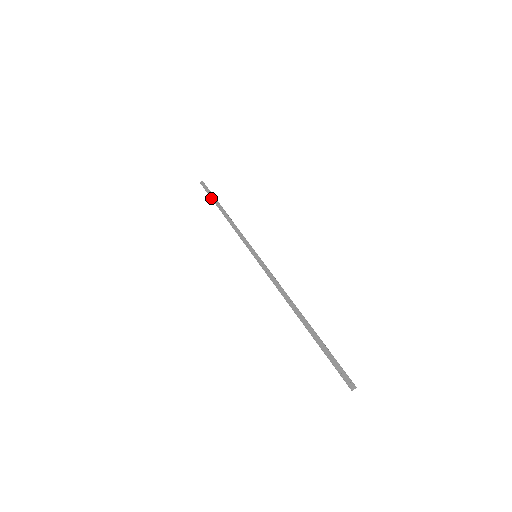
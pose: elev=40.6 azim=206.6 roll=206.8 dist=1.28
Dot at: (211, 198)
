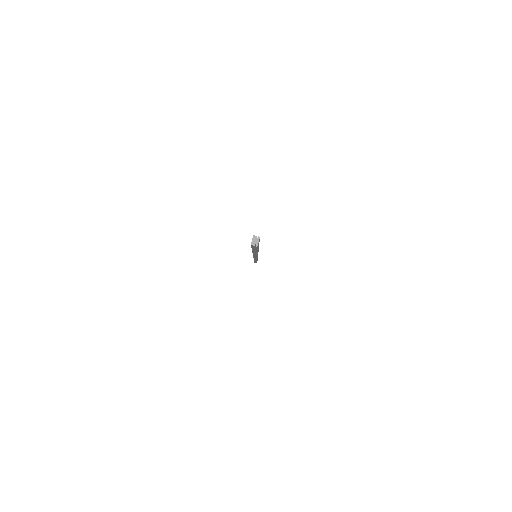
Dot at: occluded
